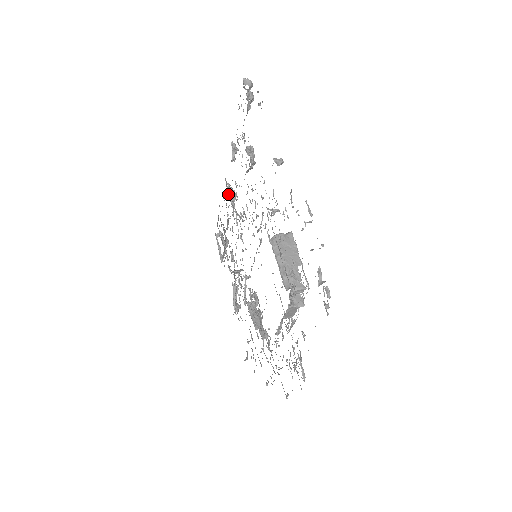
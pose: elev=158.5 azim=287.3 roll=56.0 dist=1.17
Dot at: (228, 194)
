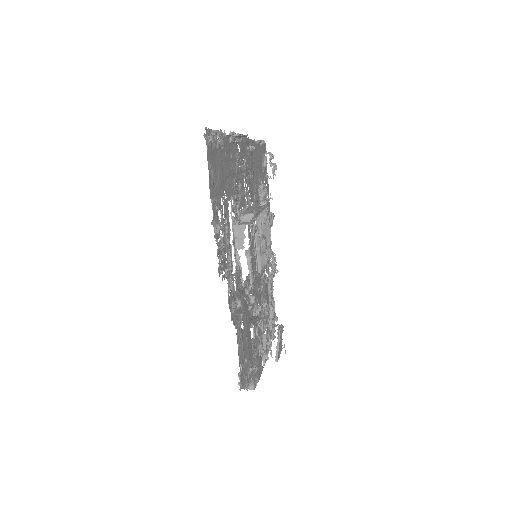
Dot at: occluded
